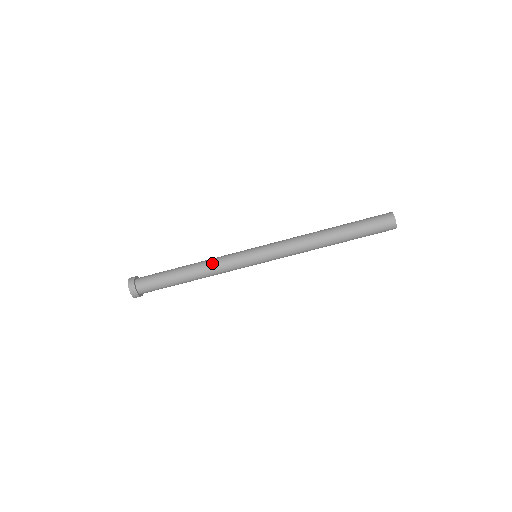
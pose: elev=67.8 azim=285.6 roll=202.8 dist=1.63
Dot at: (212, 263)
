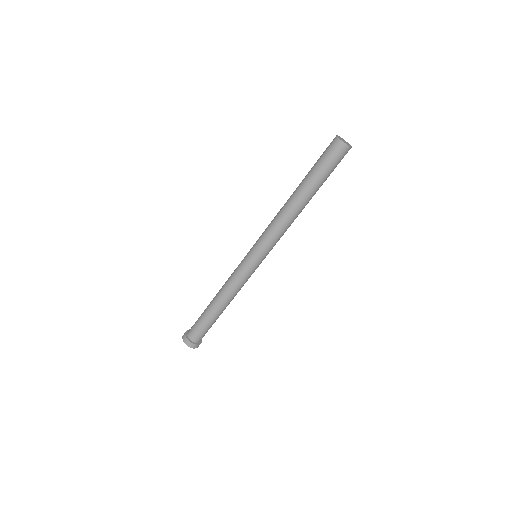
Dot at: (226, 282)
